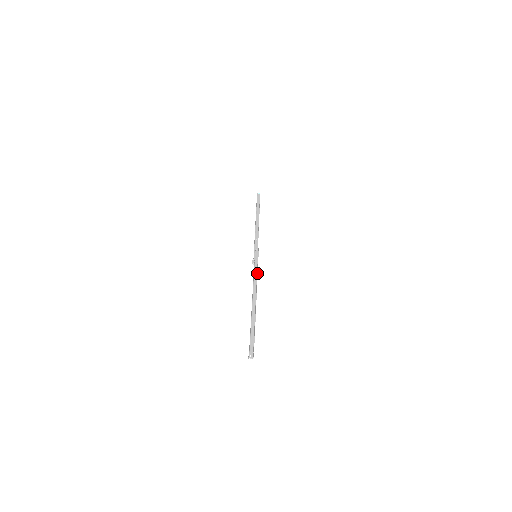
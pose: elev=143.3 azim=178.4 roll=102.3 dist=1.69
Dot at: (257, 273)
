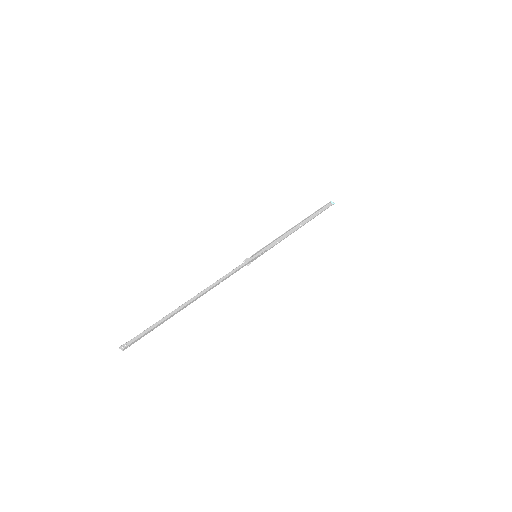
Dot at: (234, 271)
